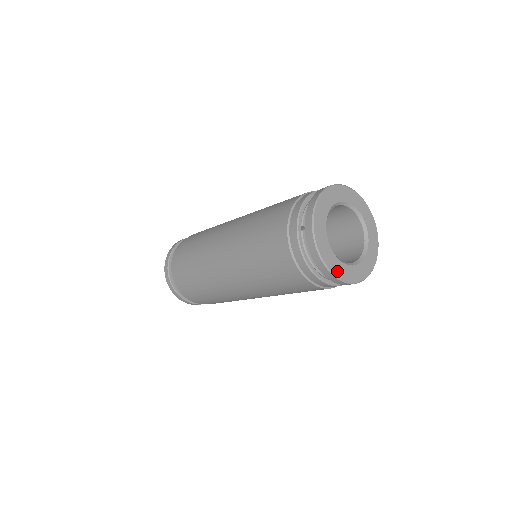
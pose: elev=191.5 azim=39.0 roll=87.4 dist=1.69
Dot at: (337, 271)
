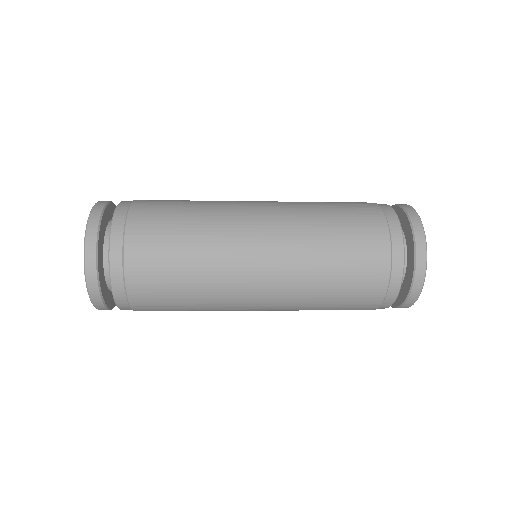
Dot at: occluded
